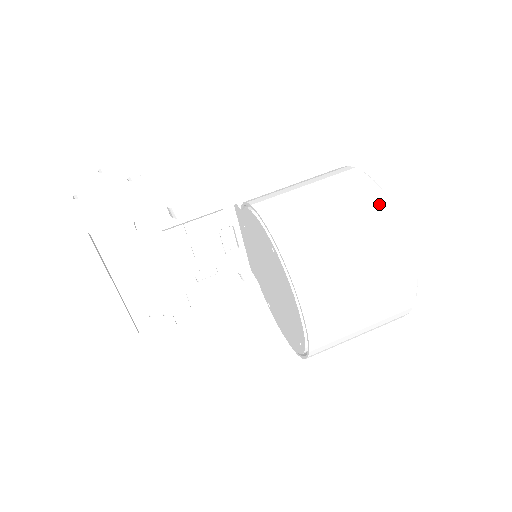
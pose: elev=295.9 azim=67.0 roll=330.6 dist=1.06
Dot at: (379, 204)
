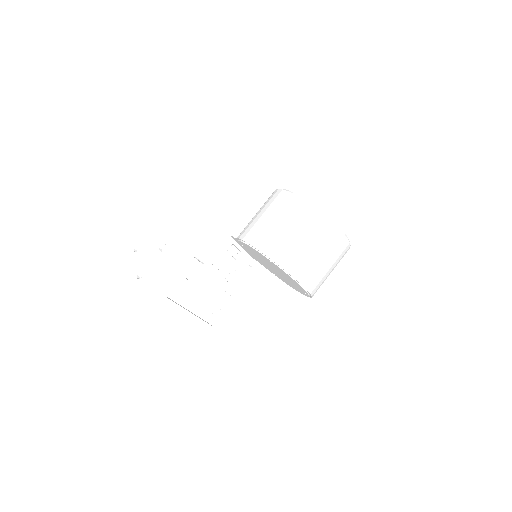
Dot at: (310, 211)
